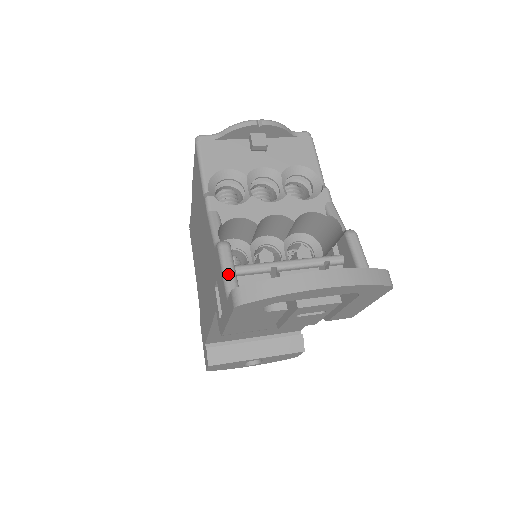
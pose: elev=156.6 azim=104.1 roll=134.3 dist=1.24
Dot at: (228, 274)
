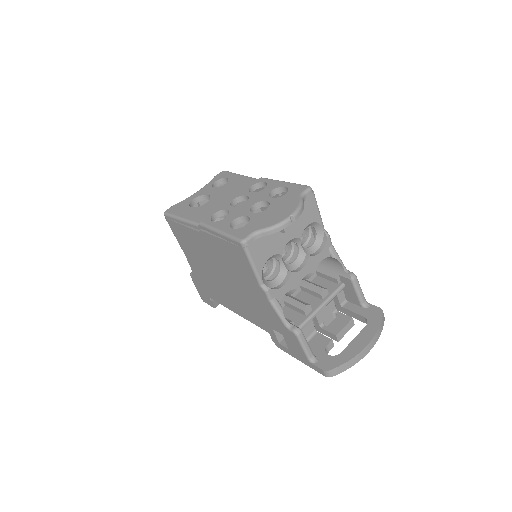
Dot at: (307, 349)
